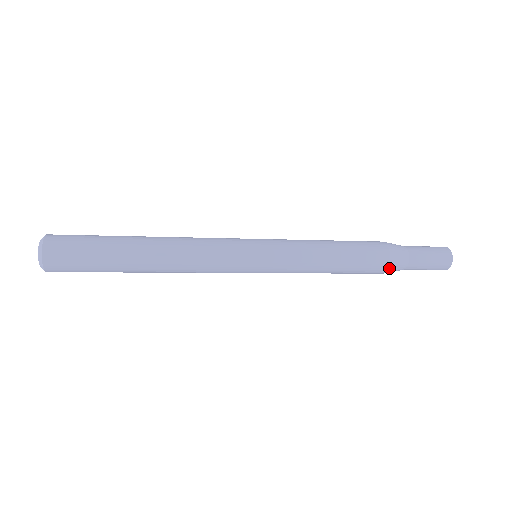
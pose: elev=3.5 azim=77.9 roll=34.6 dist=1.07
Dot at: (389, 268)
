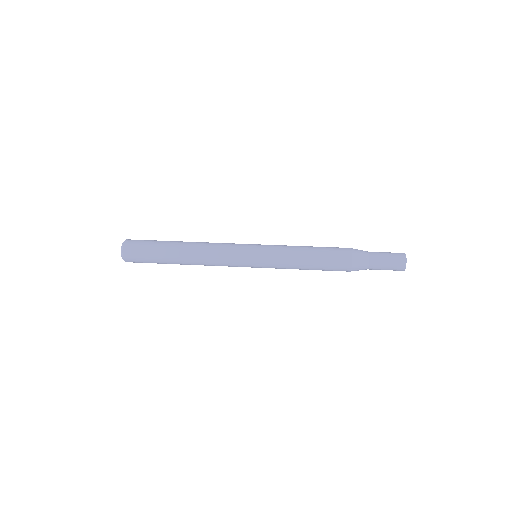
Dot at: occluded
